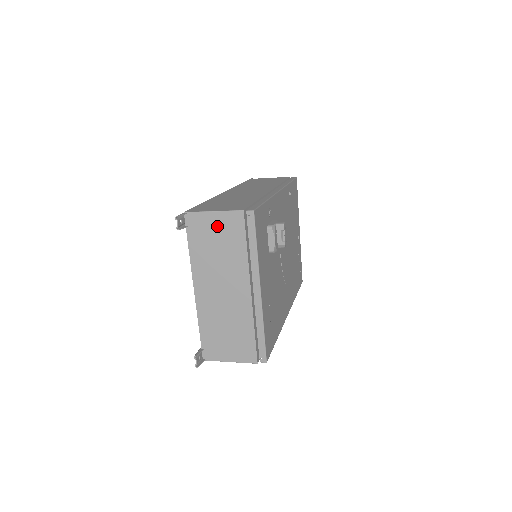
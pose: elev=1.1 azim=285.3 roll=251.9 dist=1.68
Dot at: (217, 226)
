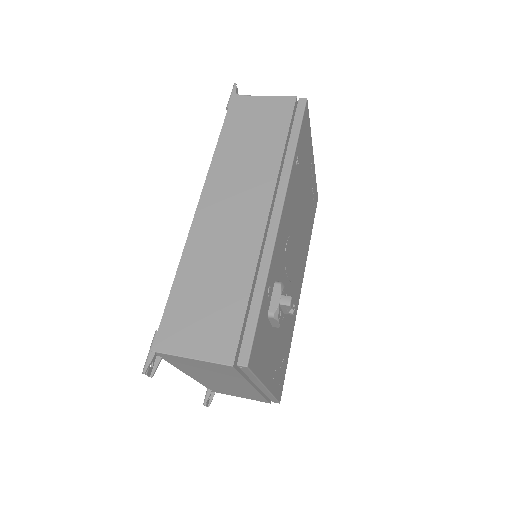
Dot at: (200, 364)
